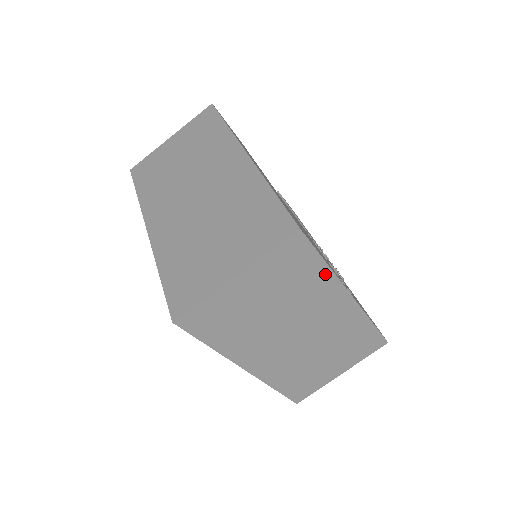
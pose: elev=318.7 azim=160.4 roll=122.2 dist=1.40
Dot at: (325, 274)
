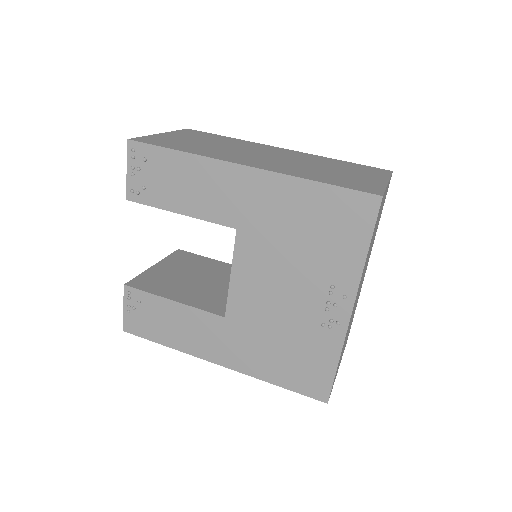
Dot at: occluded
